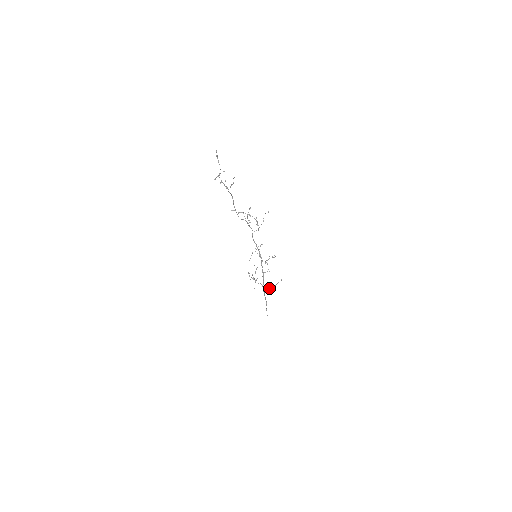
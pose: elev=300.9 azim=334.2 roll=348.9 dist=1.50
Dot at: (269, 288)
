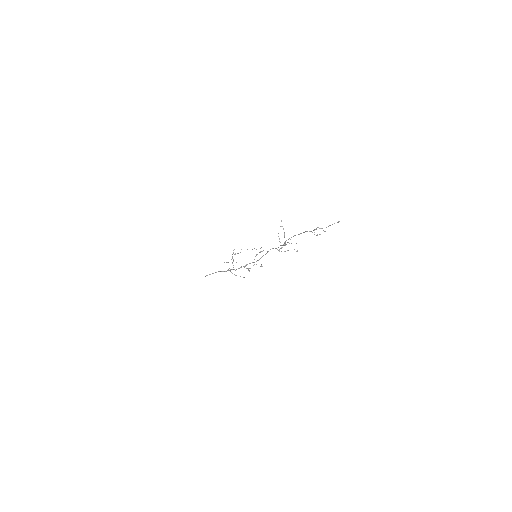
Dot at: occluded
